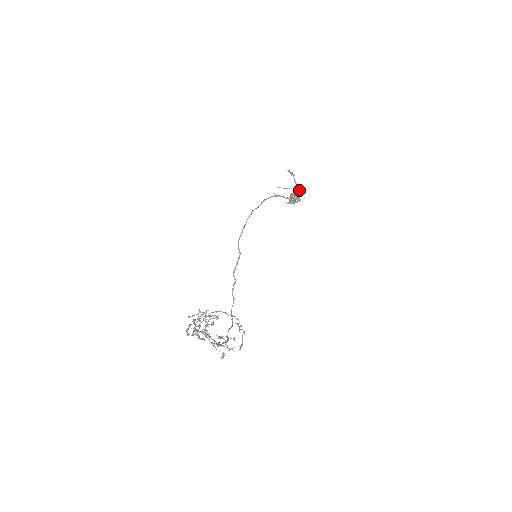
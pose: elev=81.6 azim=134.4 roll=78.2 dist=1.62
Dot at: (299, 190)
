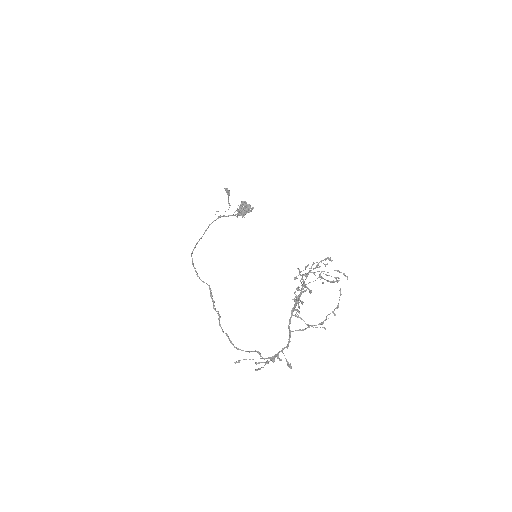
Dot at: (245, 202)
